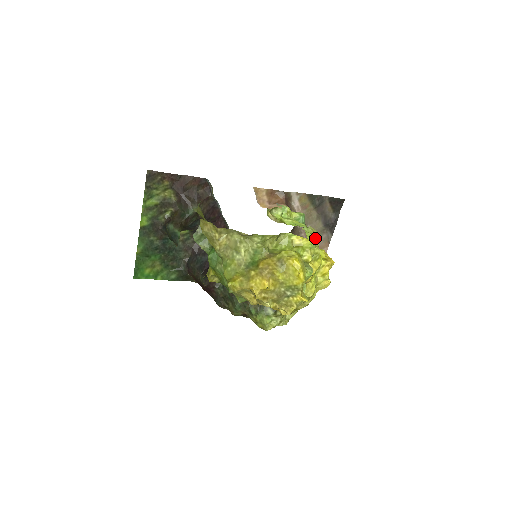
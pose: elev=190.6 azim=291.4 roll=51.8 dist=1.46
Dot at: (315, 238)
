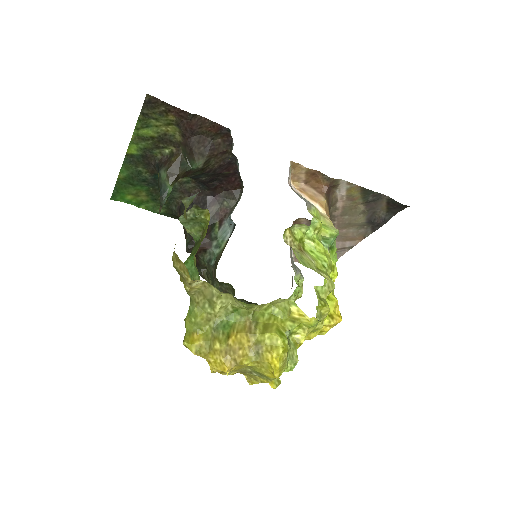
Dot at: (324, 311)
